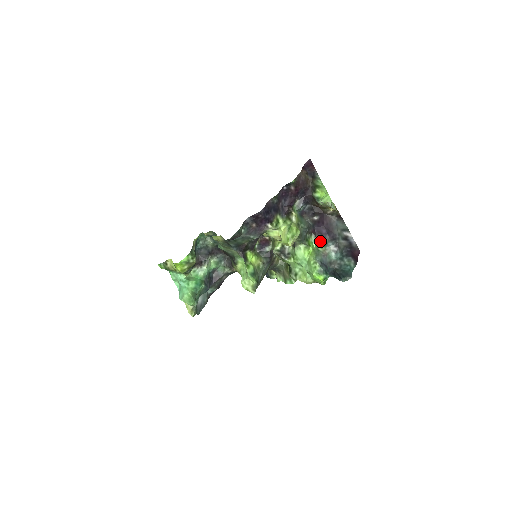
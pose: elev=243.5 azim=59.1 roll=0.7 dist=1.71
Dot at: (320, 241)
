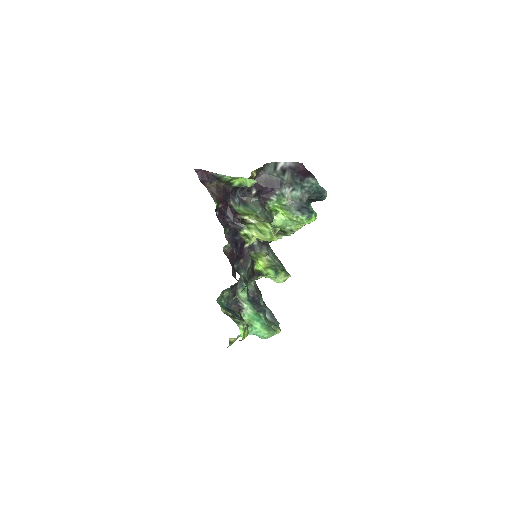
Dot at: (276, 198)
